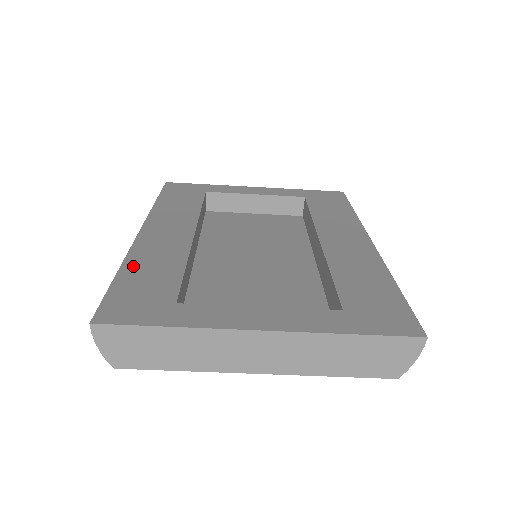
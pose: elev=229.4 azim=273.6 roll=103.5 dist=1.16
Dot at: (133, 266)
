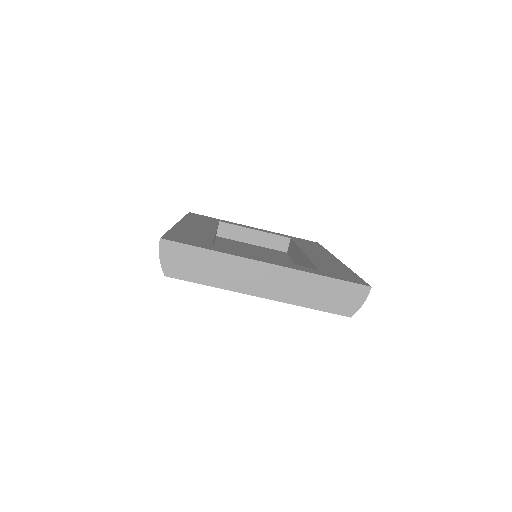
Dot at: (179, 230)
